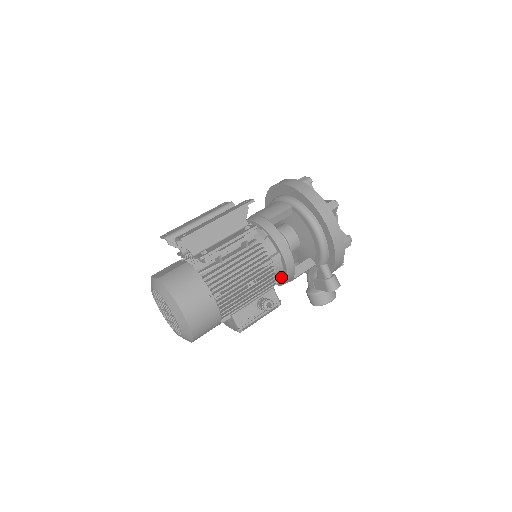
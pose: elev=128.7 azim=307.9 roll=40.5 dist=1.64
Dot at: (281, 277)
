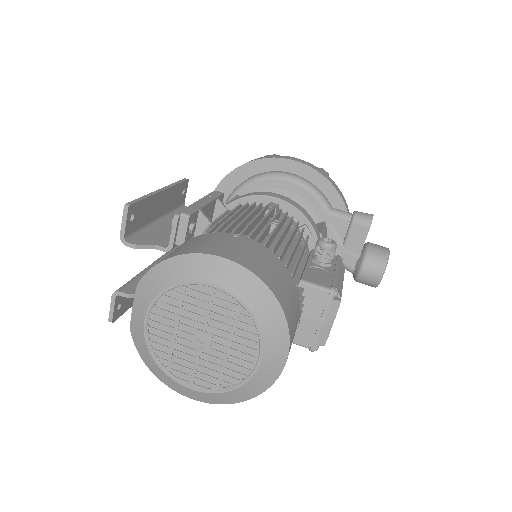
Dot at: (305, 233)
